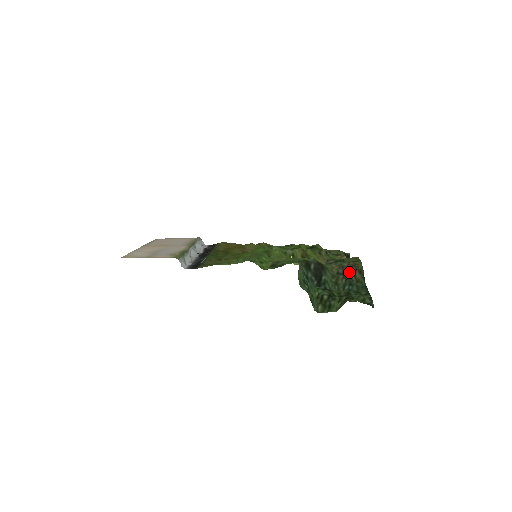
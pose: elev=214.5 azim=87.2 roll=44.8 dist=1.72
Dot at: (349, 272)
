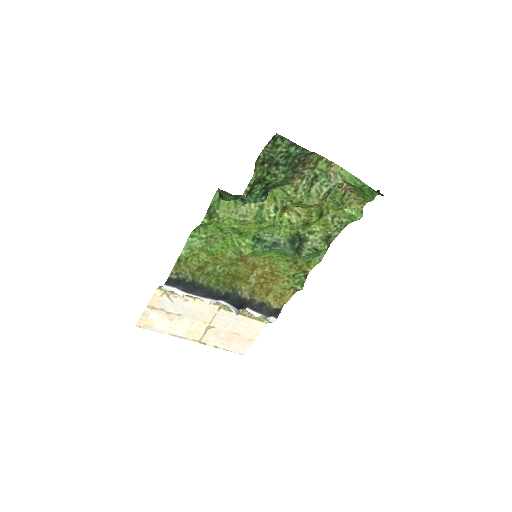
Dot at: (299, 166)
